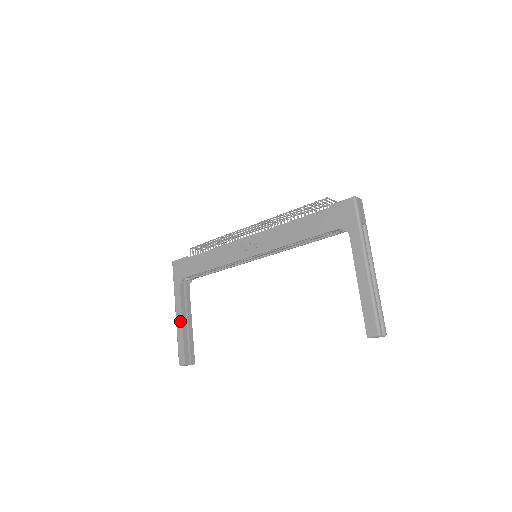
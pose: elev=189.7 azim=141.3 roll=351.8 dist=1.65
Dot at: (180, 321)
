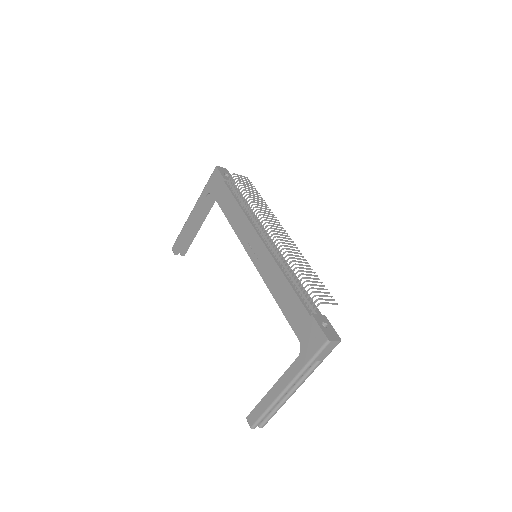
Dot at: (190, 221)
